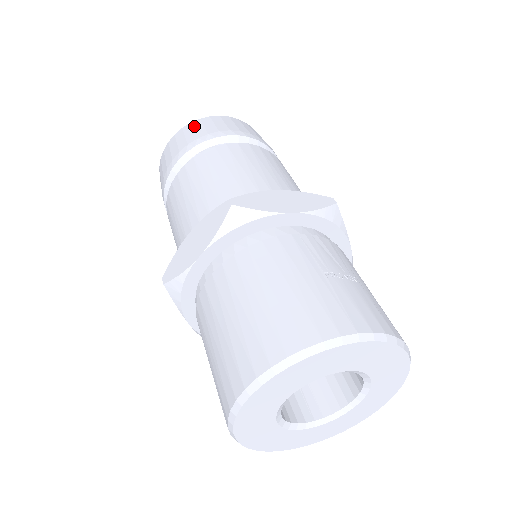
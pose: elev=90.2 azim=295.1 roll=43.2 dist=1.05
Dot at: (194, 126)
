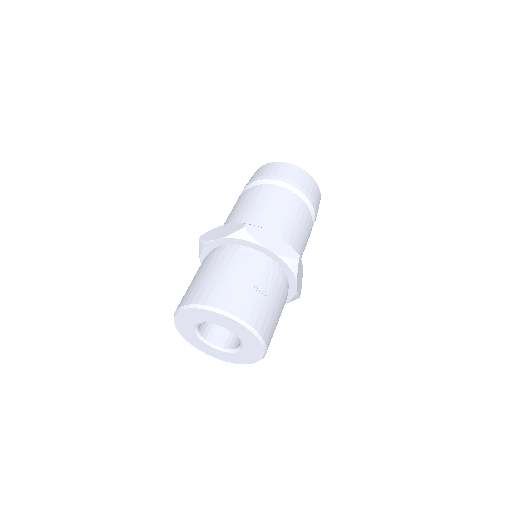
Dot at: (282, 166)
